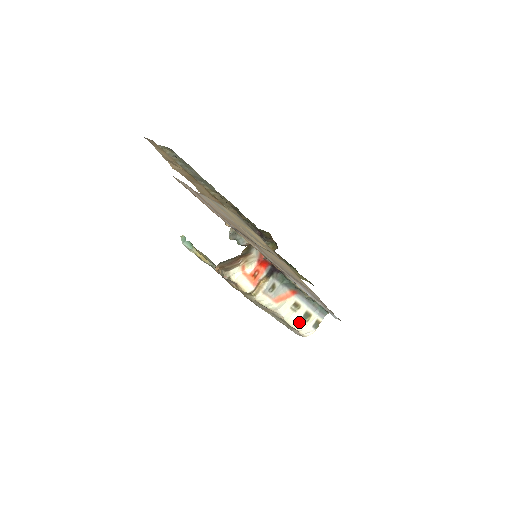
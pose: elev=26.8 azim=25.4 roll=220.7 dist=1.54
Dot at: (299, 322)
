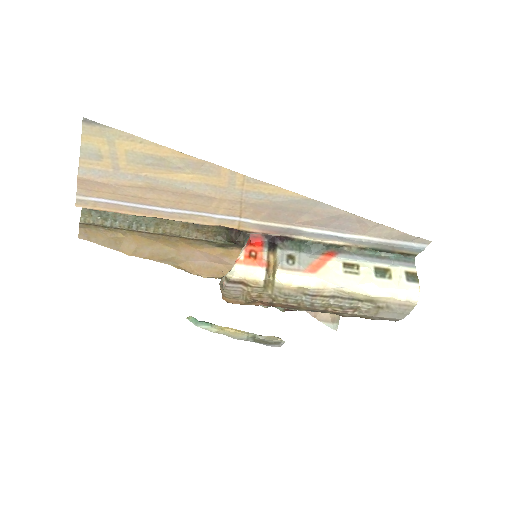
Dot at: (378, 284)
